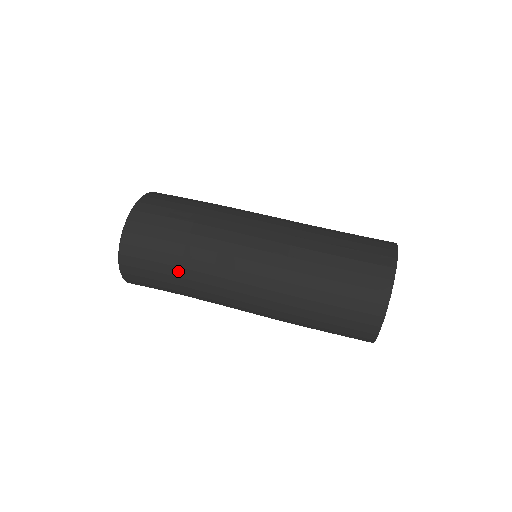
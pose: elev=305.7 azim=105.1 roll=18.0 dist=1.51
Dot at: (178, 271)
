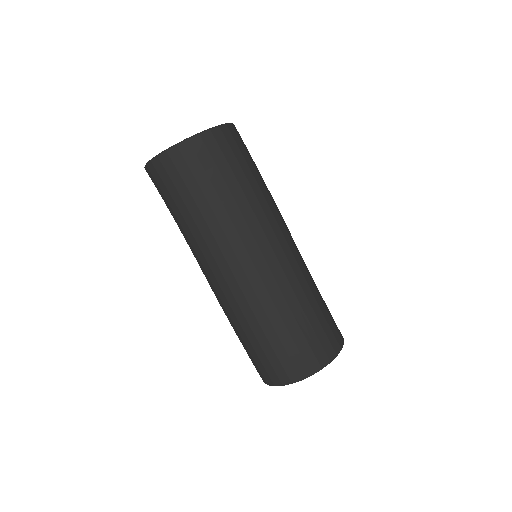
Dot at: (196, 211)
